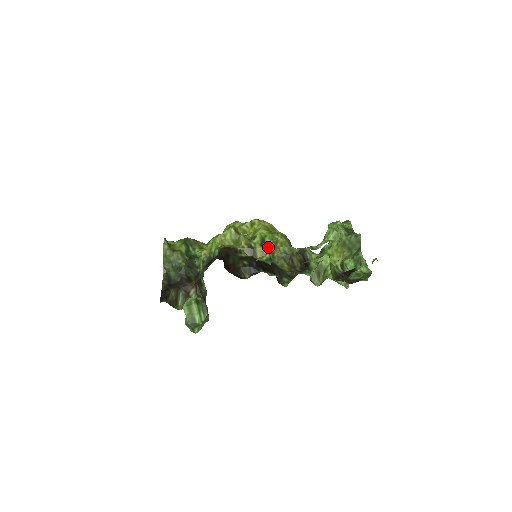
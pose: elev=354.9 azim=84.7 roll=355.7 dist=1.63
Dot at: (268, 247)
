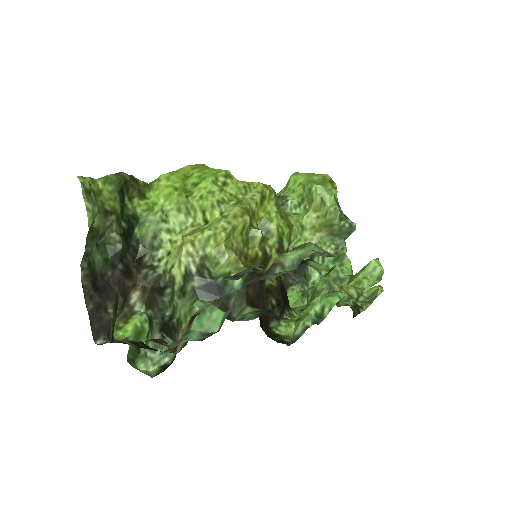
Dot at: occluded
